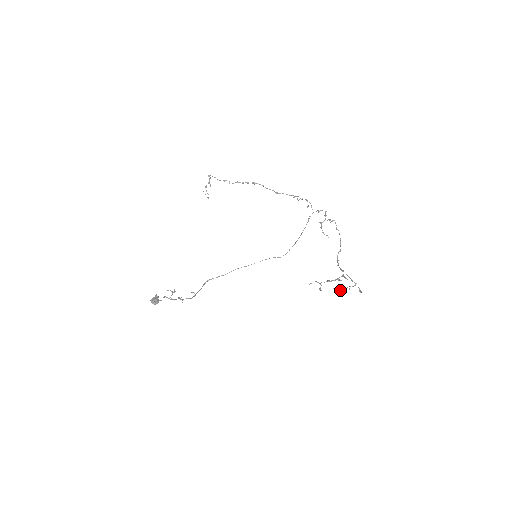
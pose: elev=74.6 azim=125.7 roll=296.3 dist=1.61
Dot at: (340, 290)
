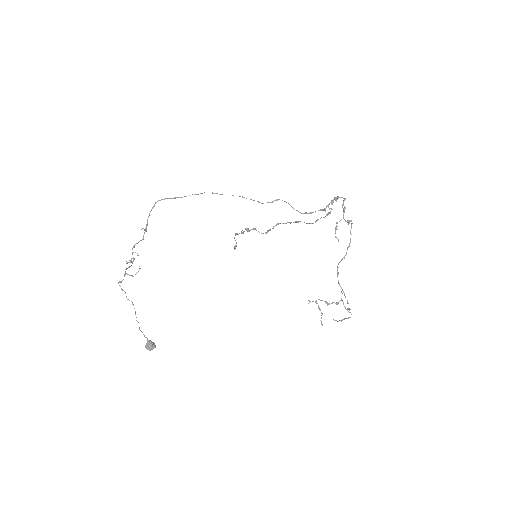
Dot at: (337, 321)
